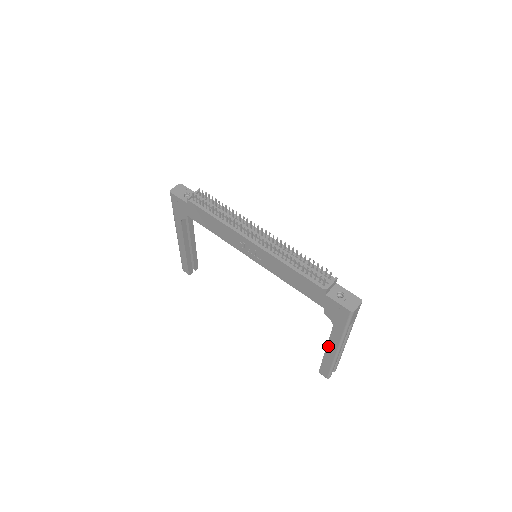
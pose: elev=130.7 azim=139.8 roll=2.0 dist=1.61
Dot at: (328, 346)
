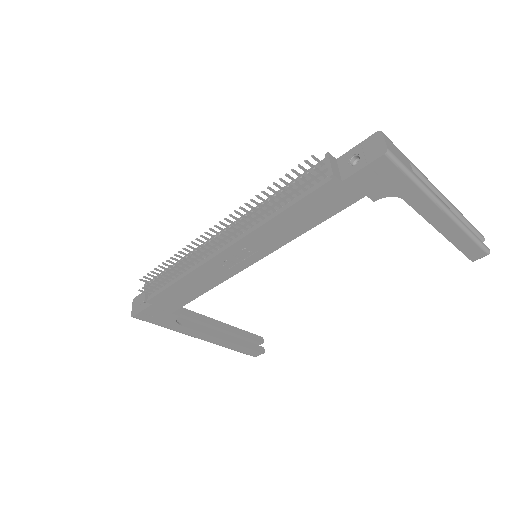
Dot at: (434, 224)
